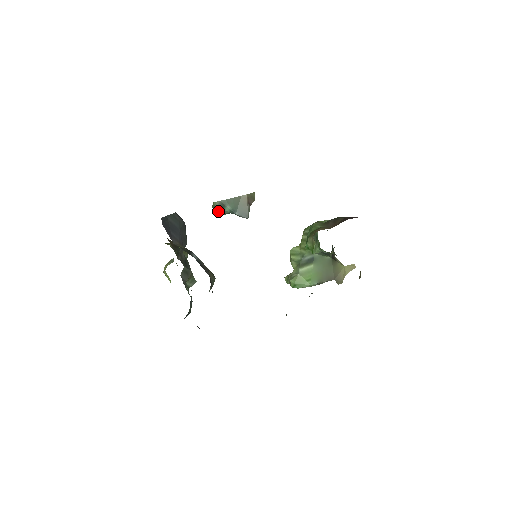
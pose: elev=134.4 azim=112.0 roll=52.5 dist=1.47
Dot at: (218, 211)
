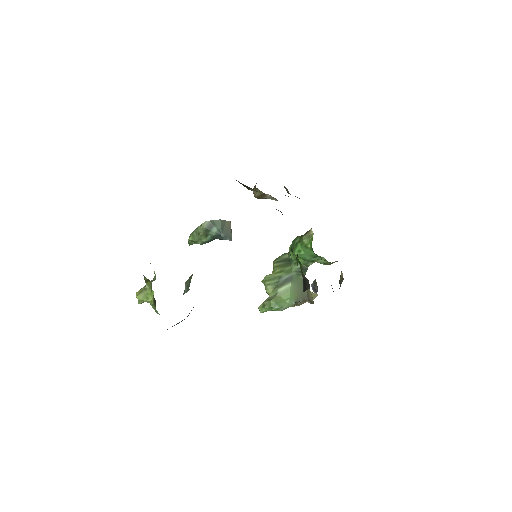
Dot at: (204, 232)
